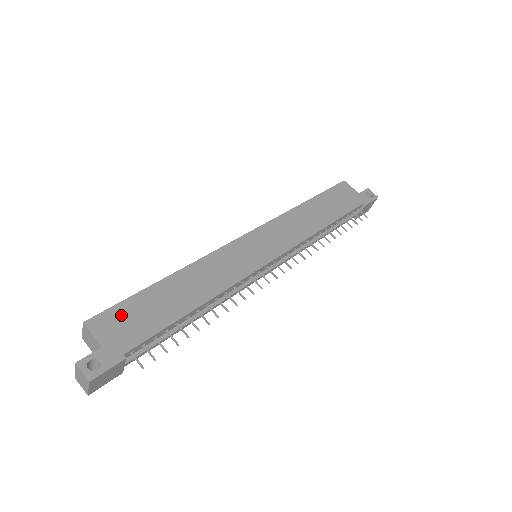
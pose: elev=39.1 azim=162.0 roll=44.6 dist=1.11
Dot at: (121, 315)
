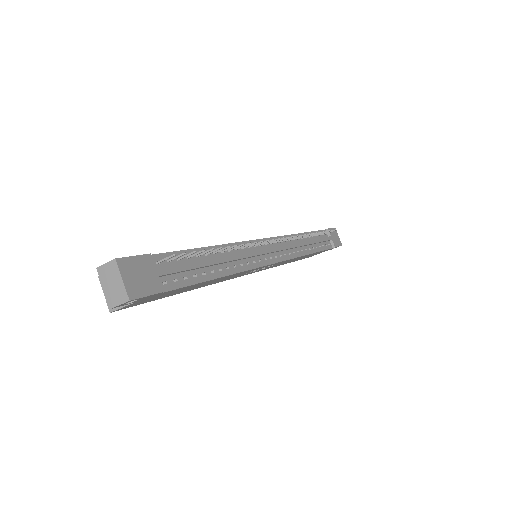
Dot at: occluded
